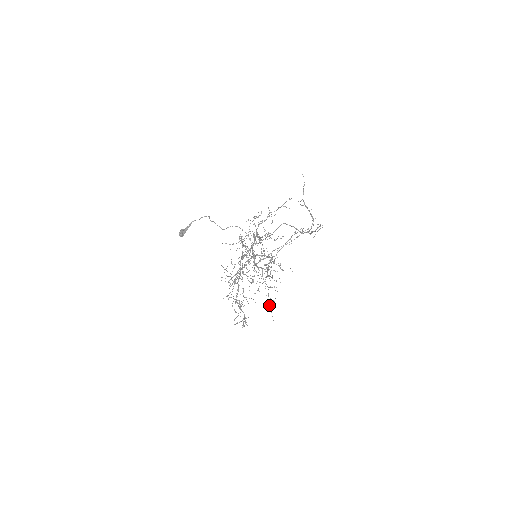
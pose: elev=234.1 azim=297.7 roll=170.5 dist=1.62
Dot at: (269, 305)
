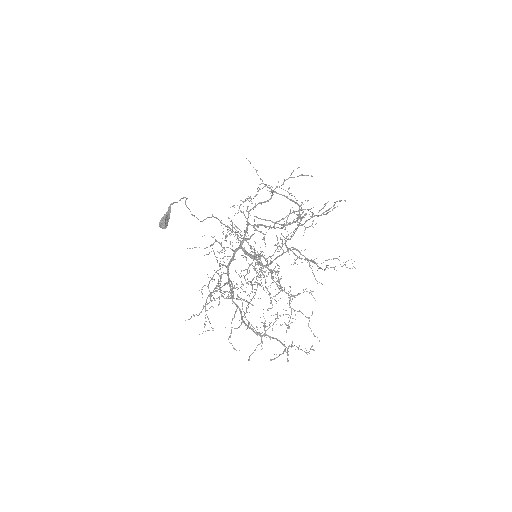
Dot at: (286, 325)
